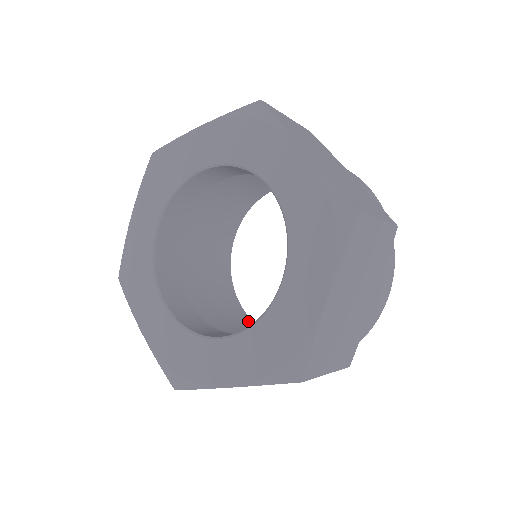
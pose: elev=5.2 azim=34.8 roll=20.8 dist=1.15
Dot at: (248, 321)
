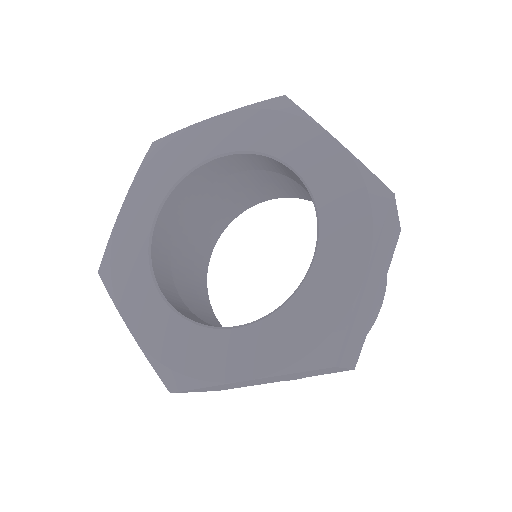
Dot at: occluded
